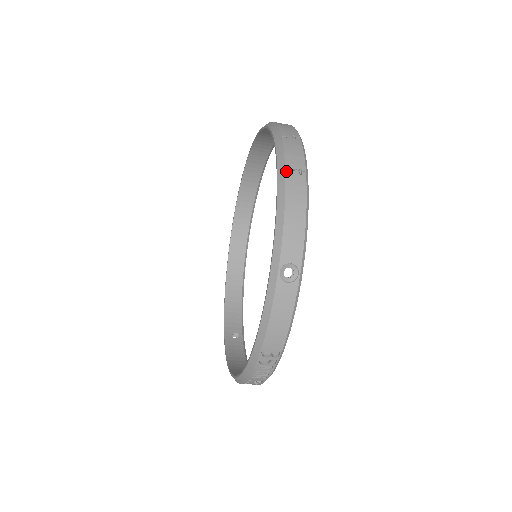
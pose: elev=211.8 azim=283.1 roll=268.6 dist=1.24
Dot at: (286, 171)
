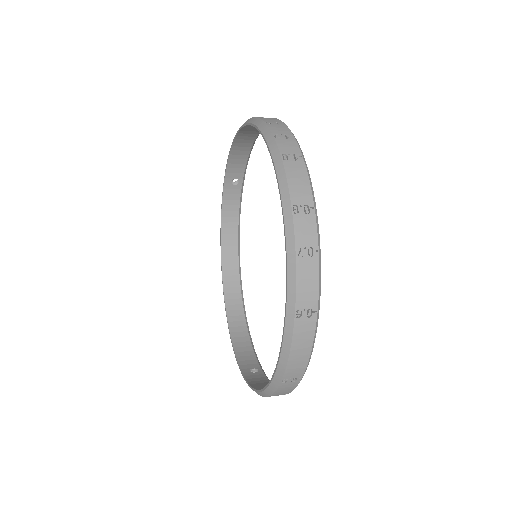
Dot at: occluded
